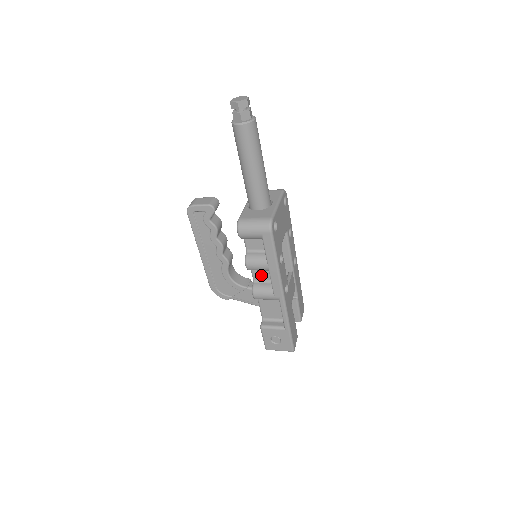
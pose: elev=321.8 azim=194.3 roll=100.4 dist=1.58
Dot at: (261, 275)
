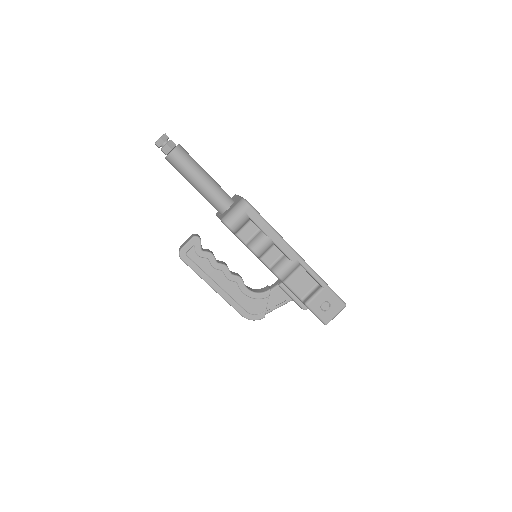
Dot at: (271, 257)
